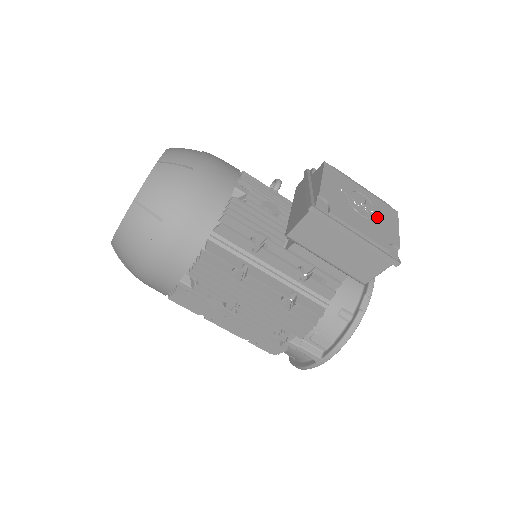
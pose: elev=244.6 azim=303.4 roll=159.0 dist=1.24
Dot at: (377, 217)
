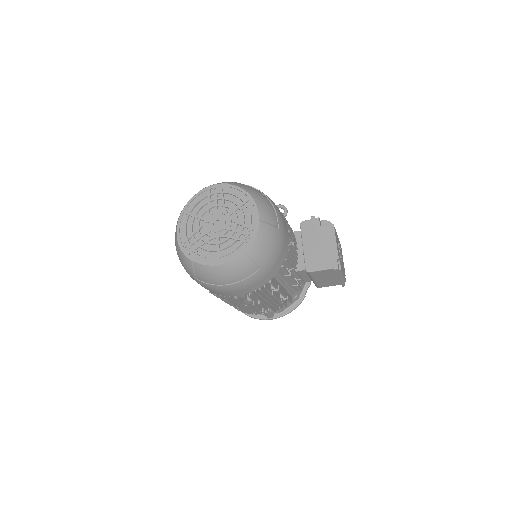
Dot at: occluded
